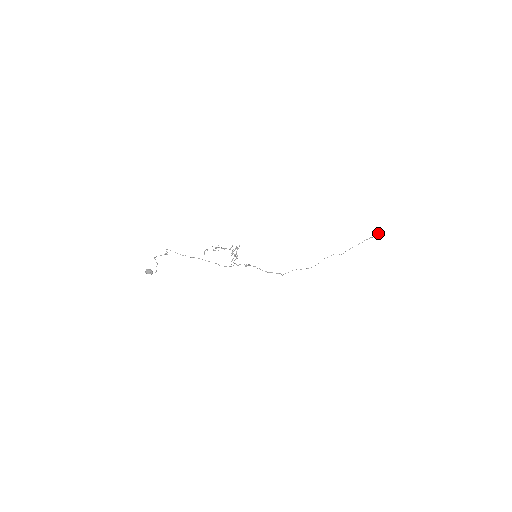
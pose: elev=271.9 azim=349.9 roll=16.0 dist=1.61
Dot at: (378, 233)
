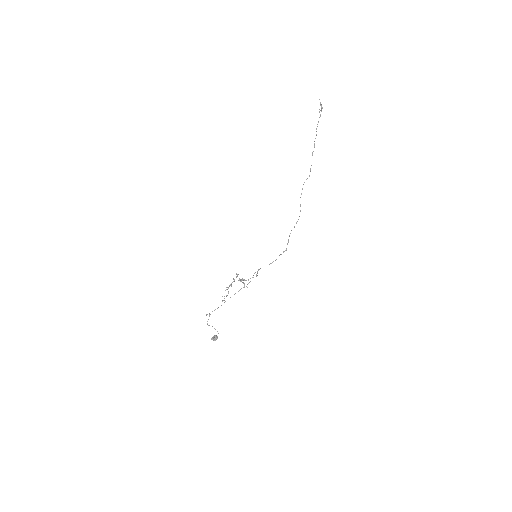
Dot at: occluded
